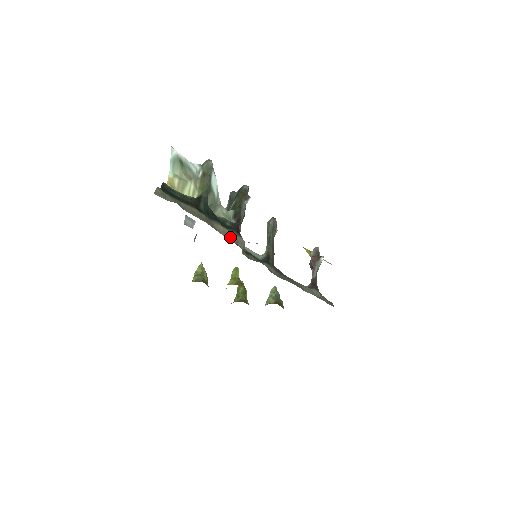
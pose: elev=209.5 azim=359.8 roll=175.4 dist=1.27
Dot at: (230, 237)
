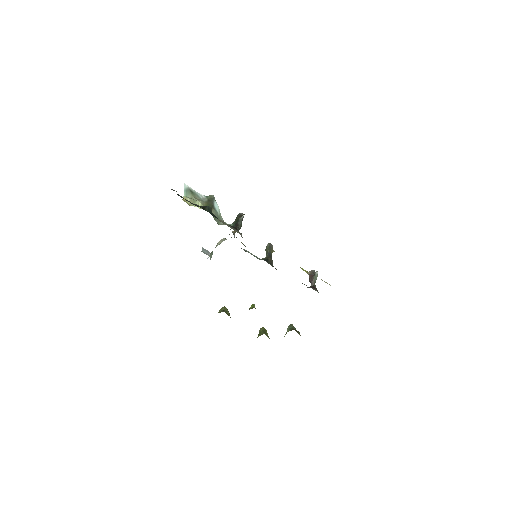
Dot at: occluded
